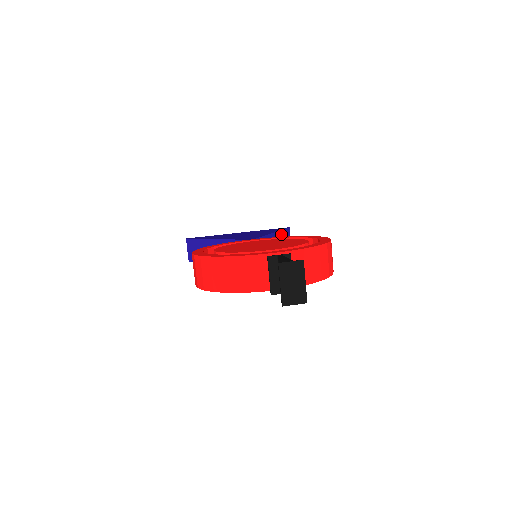
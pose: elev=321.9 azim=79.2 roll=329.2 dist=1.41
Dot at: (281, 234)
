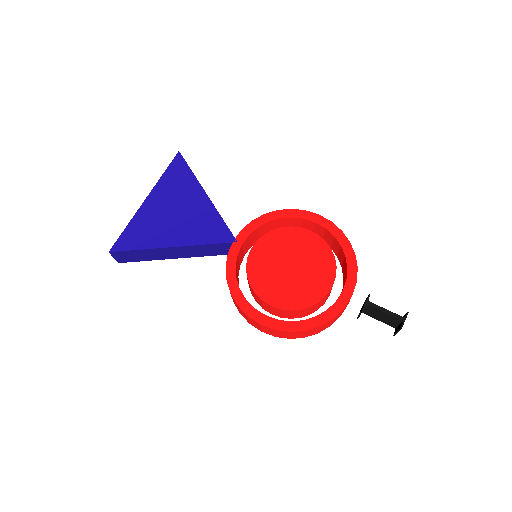
Dot at: (194, 176)
